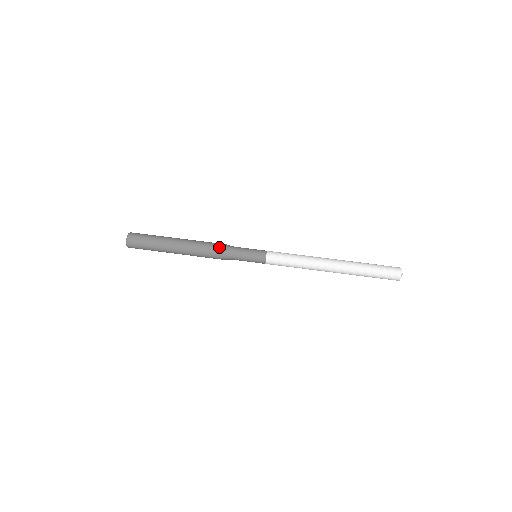
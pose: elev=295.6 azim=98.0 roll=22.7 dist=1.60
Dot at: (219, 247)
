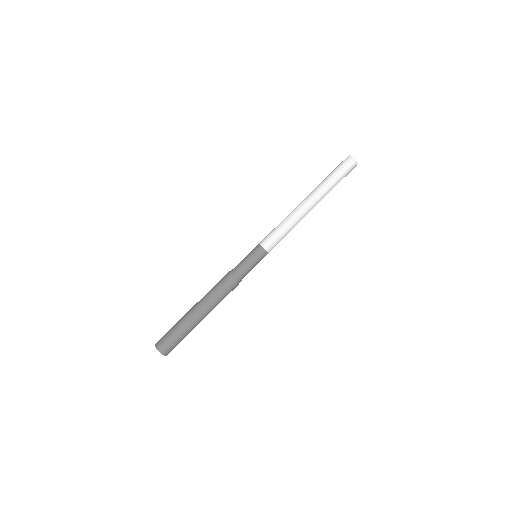
Dot at: (229, 281)
